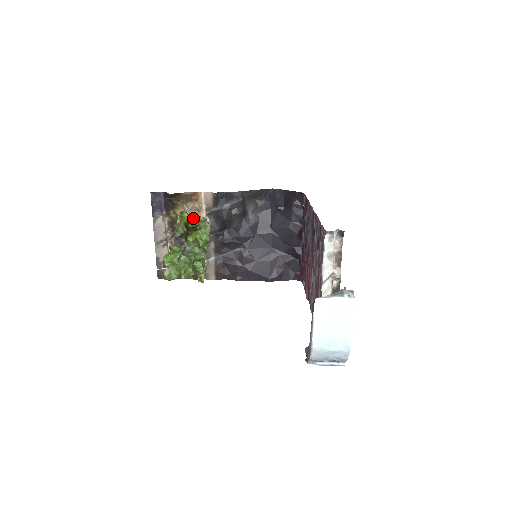
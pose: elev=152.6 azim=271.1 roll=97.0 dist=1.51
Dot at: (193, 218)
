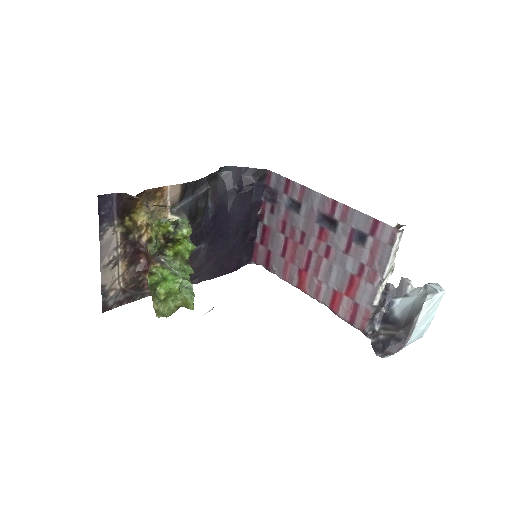
Dot at: (183, 226)
